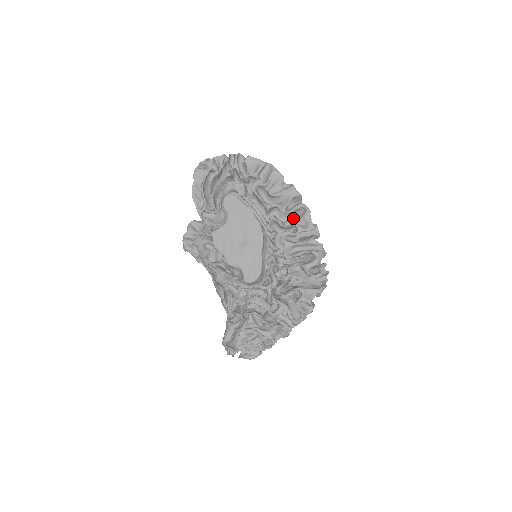
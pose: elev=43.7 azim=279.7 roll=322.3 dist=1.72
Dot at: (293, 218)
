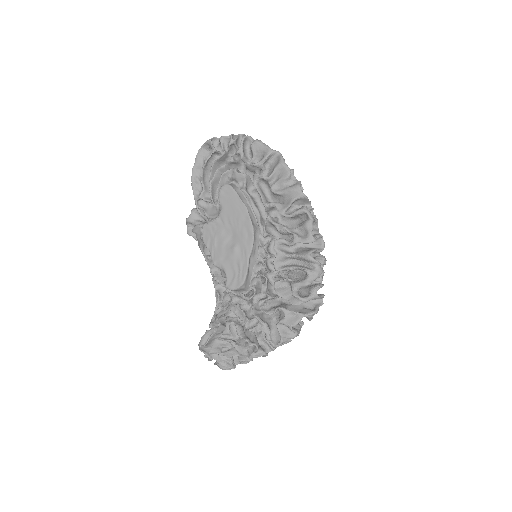
Dot at: (296, 222)
